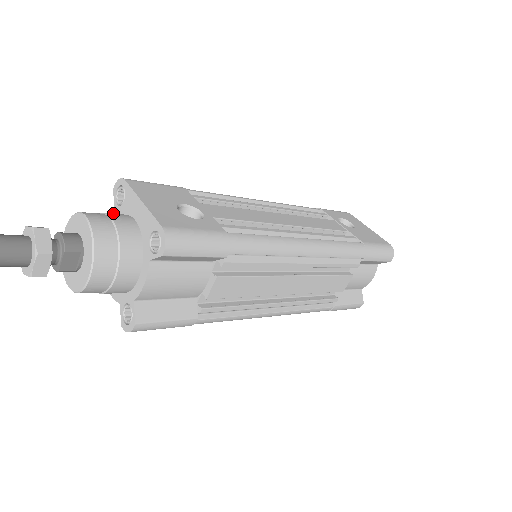
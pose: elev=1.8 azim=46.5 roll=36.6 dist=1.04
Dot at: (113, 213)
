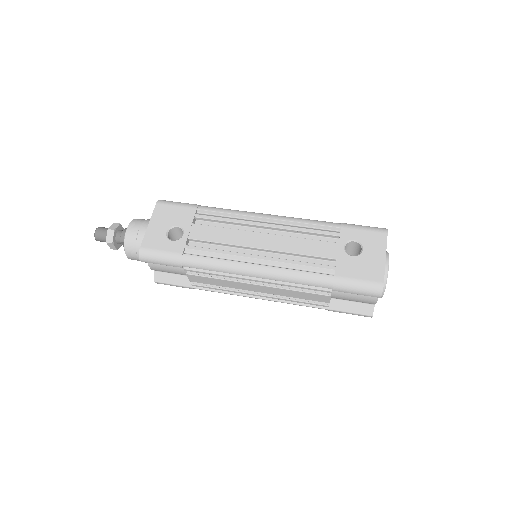
Dot at: occluded
